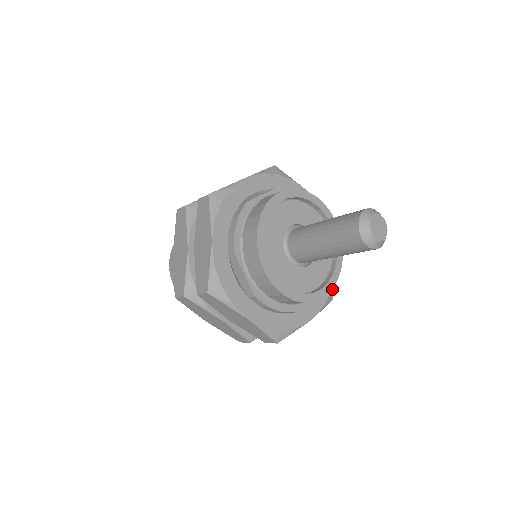
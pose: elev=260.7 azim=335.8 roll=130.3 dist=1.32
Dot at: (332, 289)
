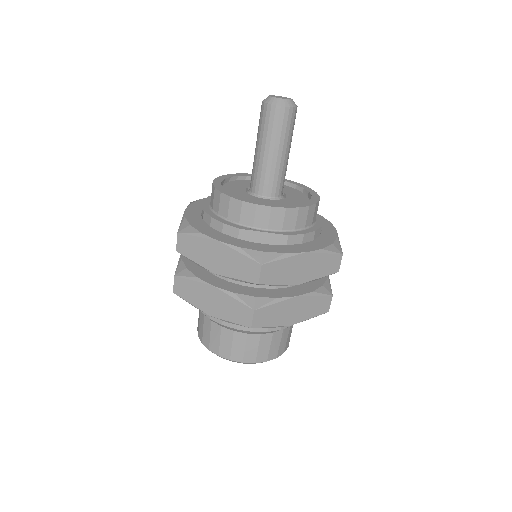
Dot at: (319, 215)
